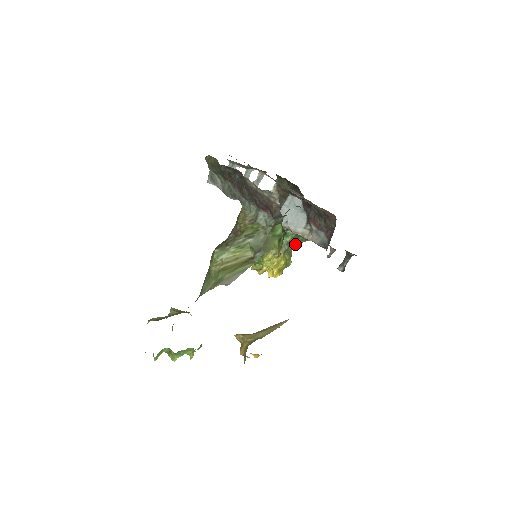
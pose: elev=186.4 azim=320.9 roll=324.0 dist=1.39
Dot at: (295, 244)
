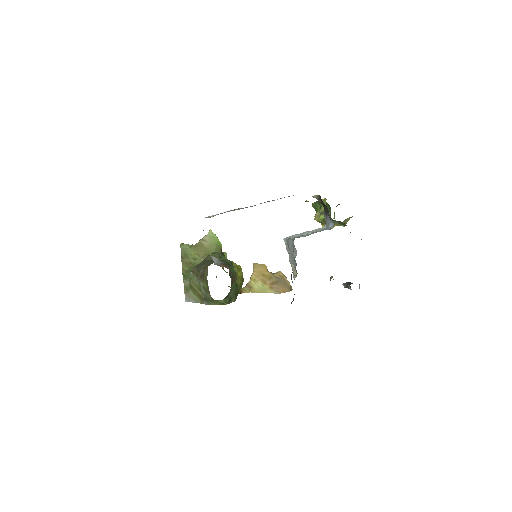
Dot at: occluded
